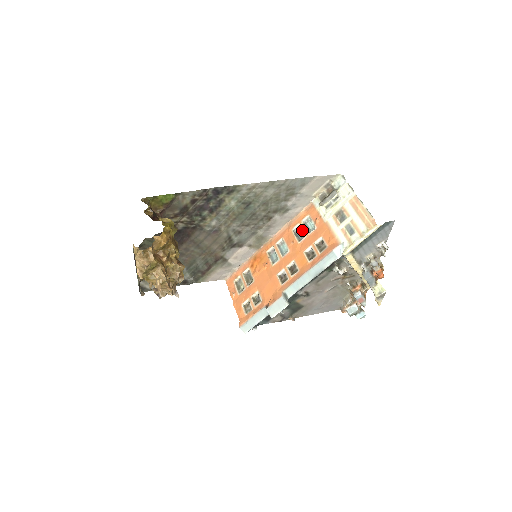
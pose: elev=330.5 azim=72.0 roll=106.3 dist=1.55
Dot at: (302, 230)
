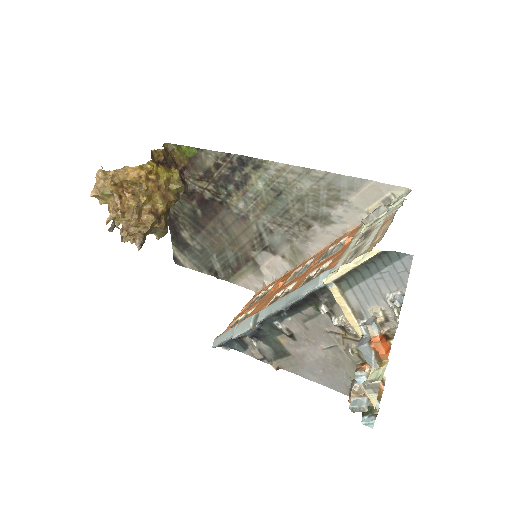
Dot at: (331, 251)
